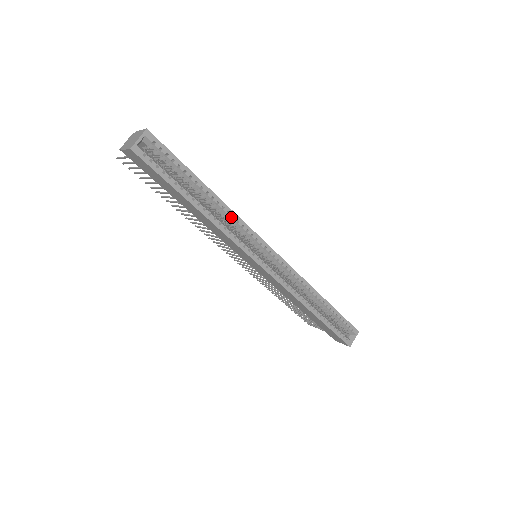
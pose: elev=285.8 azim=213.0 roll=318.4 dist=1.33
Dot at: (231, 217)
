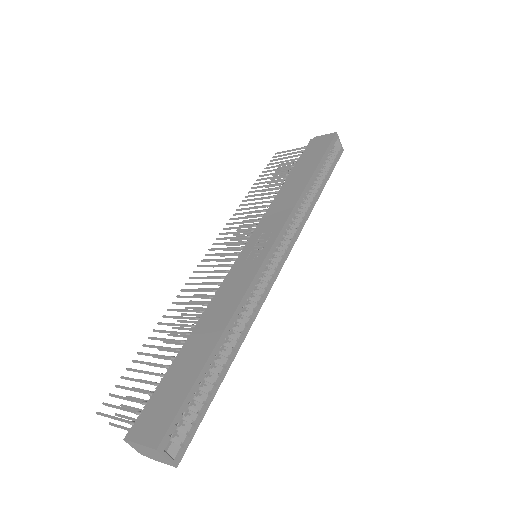
Dot at: occluded
